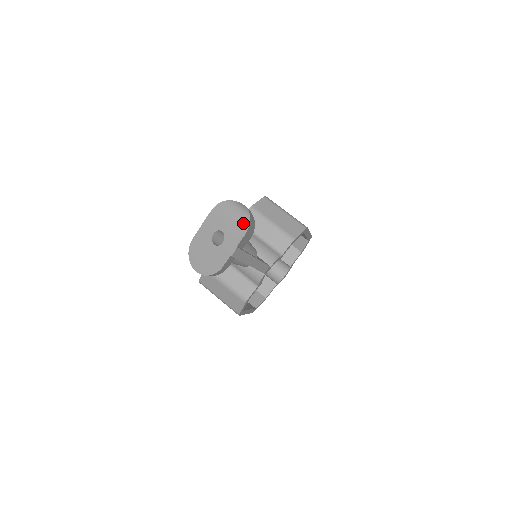
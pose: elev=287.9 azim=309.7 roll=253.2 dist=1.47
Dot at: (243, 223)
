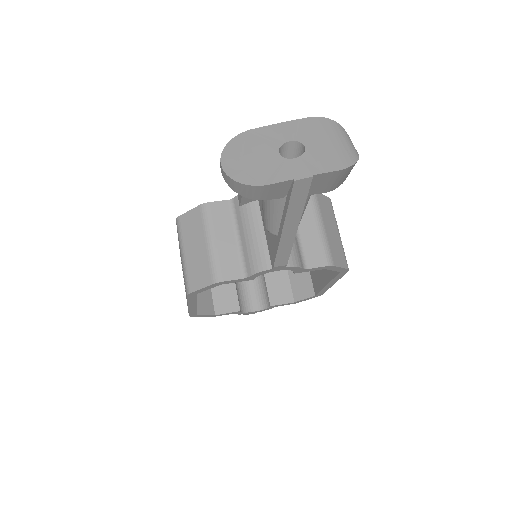
Dot at: (345, 157)
